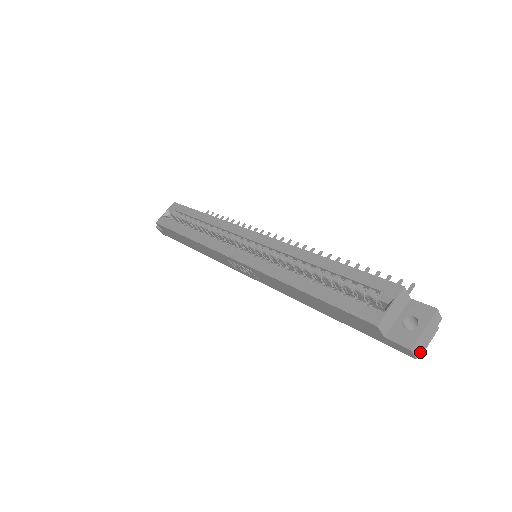
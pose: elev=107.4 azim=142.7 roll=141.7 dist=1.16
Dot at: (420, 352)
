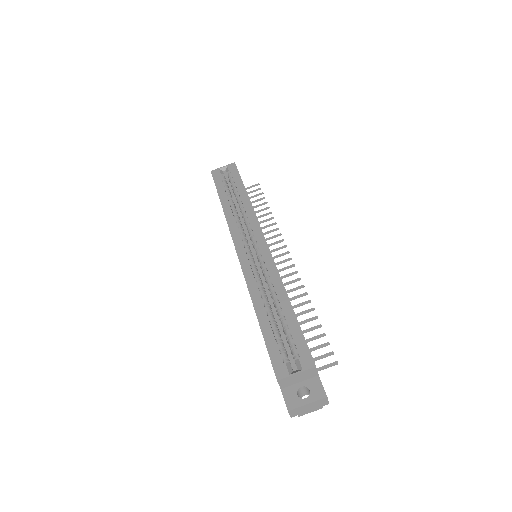
Dot at: occluded
